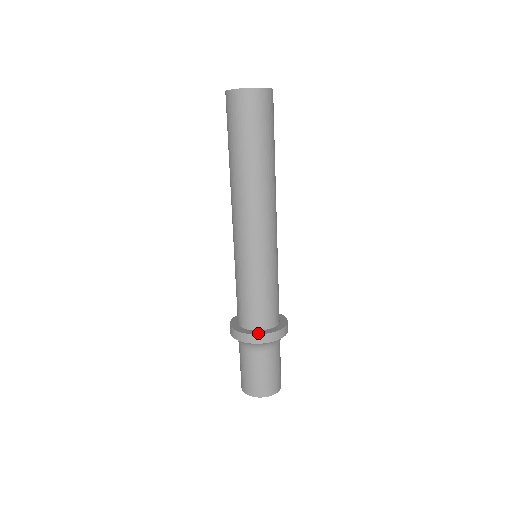
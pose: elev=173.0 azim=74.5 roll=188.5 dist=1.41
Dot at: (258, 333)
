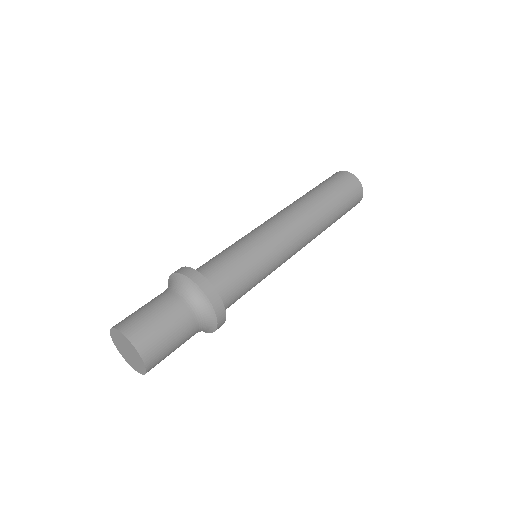
Dot at: occluded
